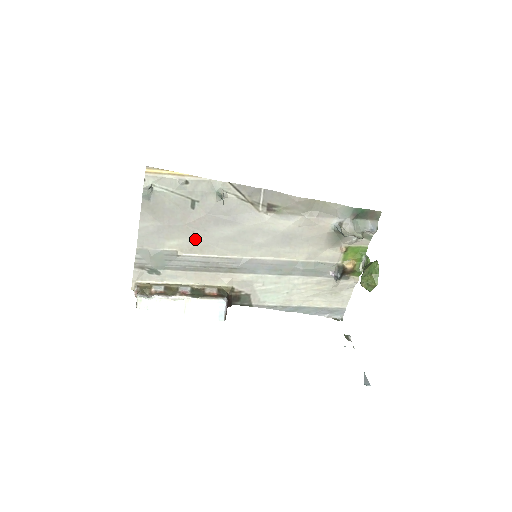
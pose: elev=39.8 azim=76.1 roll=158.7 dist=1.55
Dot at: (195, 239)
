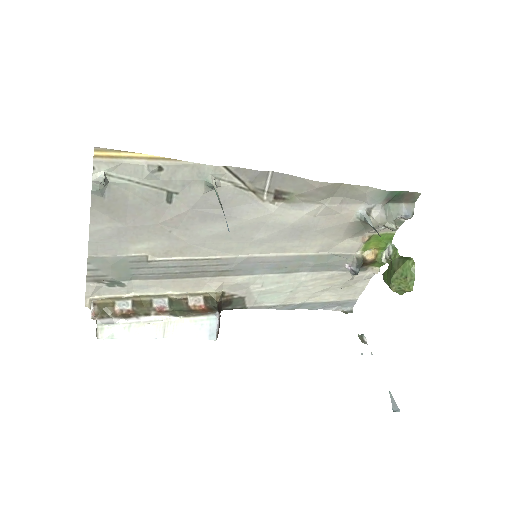
Dot at: (172, 240)
